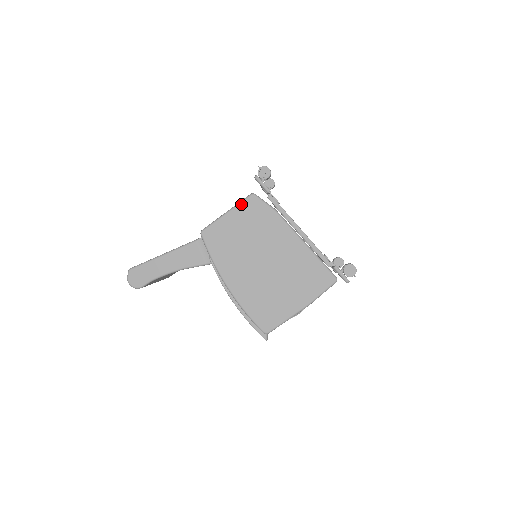
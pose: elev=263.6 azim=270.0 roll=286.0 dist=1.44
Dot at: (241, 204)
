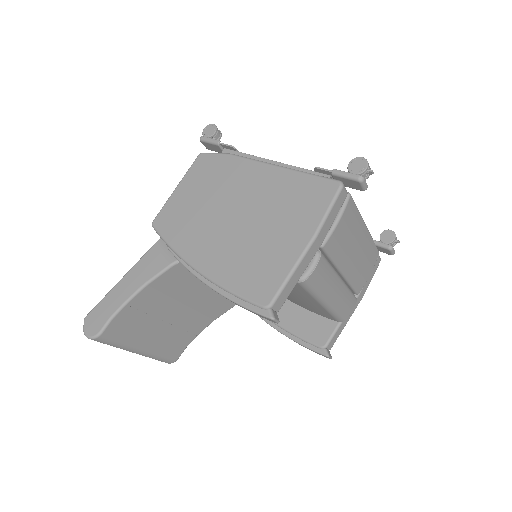
Dot at: (190, 170)
